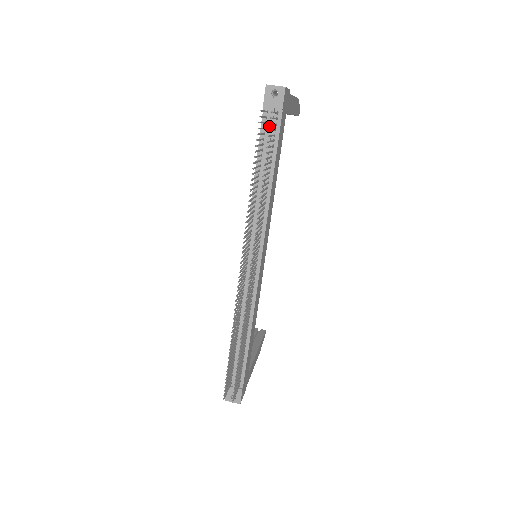
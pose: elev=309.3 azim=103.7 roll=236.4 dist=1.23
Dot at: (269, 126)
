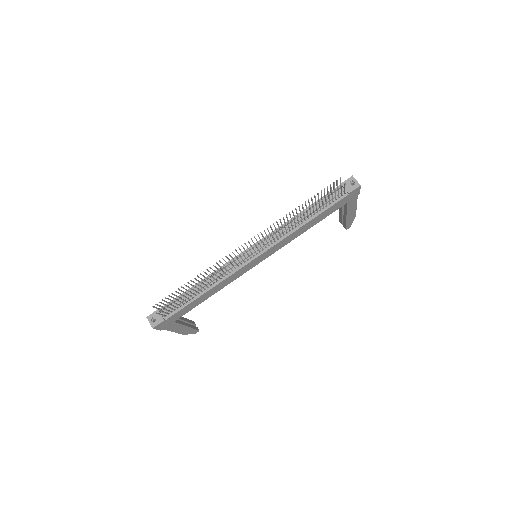
Dot at: (334, 195)
